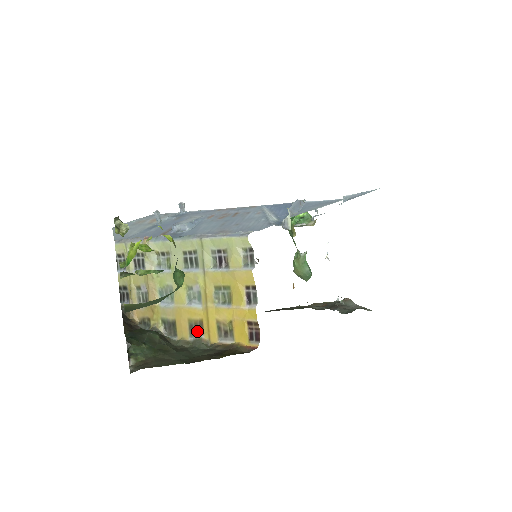
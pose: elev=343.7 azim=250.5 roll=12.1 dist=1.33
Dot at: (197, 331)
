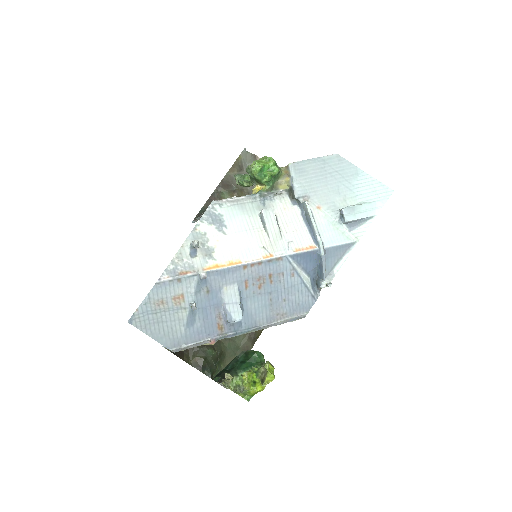
Dot at: occluded
